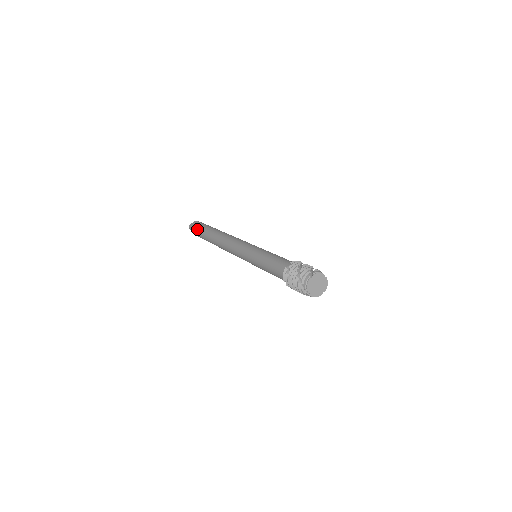
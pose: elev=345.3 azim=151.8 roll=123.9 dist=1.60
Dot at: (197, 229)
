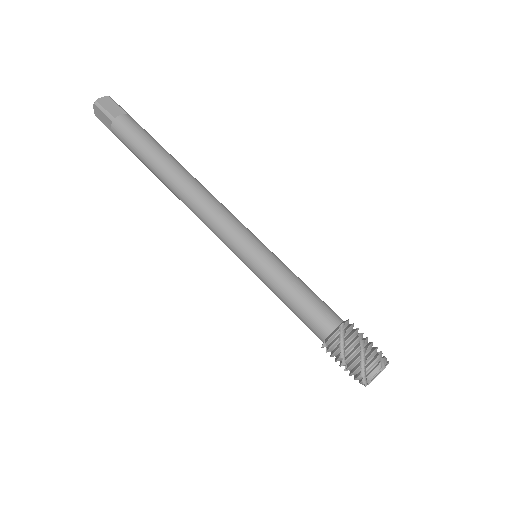
Dot at: occluded
